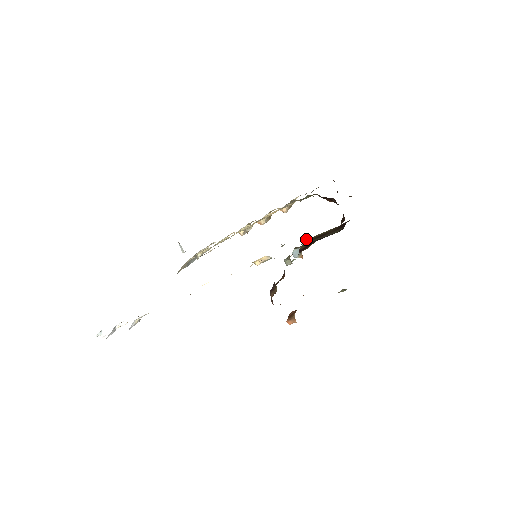
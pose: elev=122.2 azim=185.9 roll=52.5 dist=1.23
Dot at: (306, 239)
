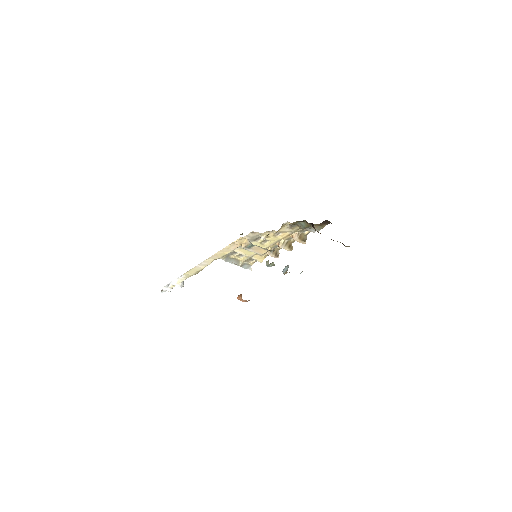
Dot at: occluded
